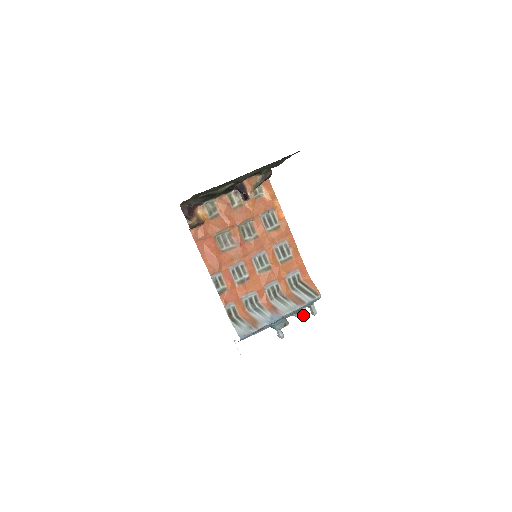
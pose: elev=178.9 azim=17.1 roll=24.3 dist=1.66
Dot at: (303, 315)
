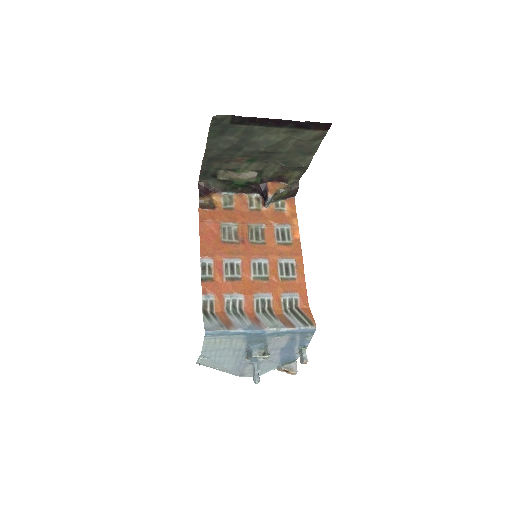
Dot at: (291, 370)
